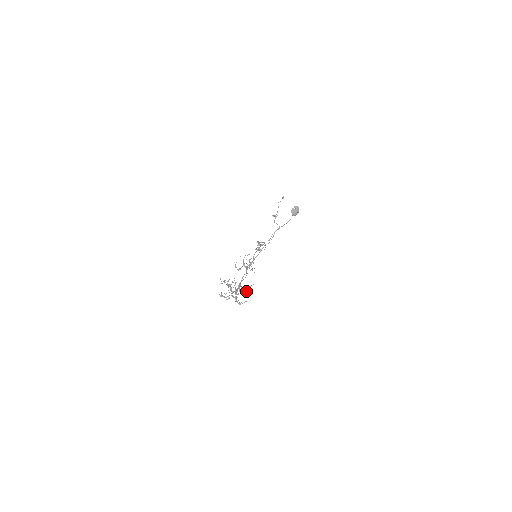
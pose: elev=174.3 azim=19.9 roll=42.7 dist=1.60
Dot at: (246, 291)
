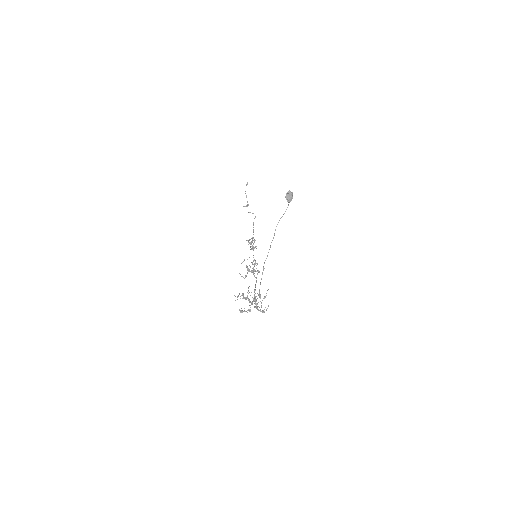
Dot at: (265, 296)
